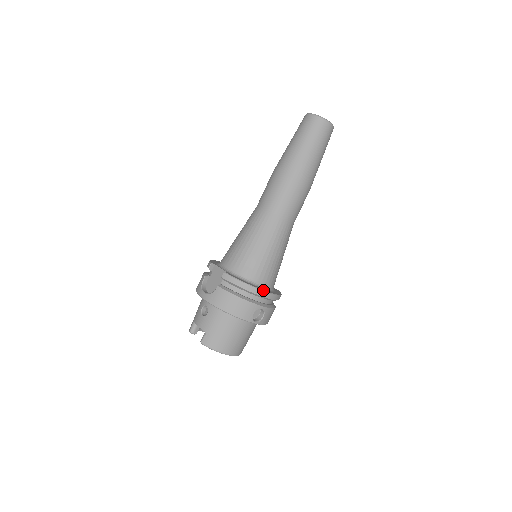
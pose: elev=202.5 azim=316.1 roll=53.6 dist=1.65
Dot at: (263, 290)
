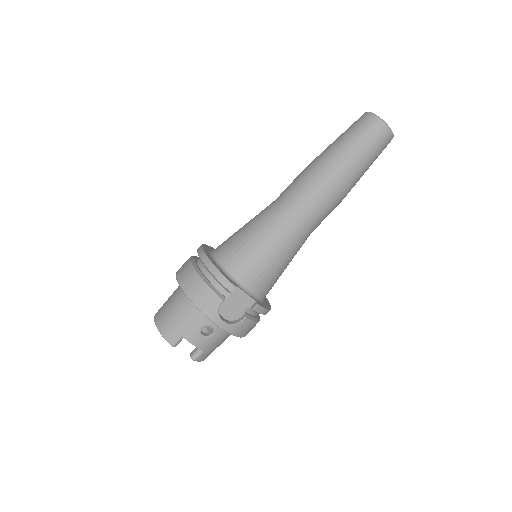
Dot at: occluded
